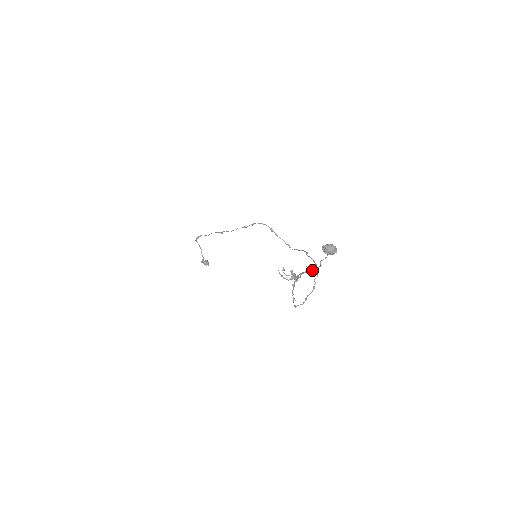
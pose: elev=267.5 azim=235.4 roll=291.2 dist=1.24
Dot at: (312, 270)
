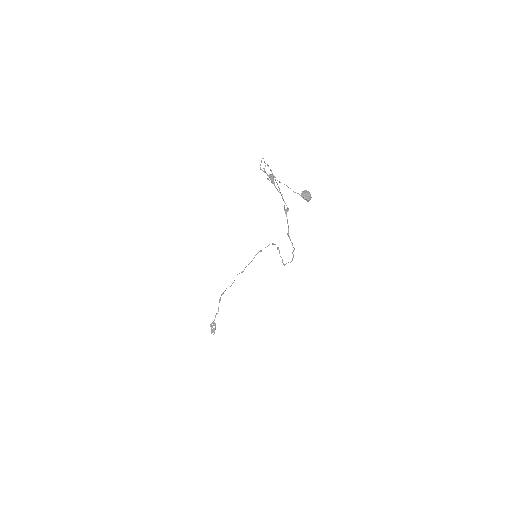
Dot at: occluded
